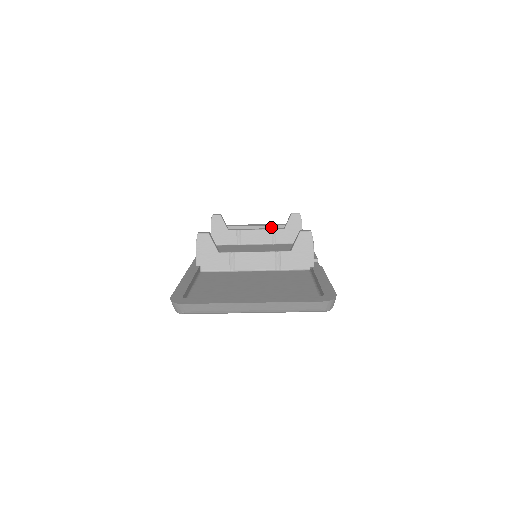
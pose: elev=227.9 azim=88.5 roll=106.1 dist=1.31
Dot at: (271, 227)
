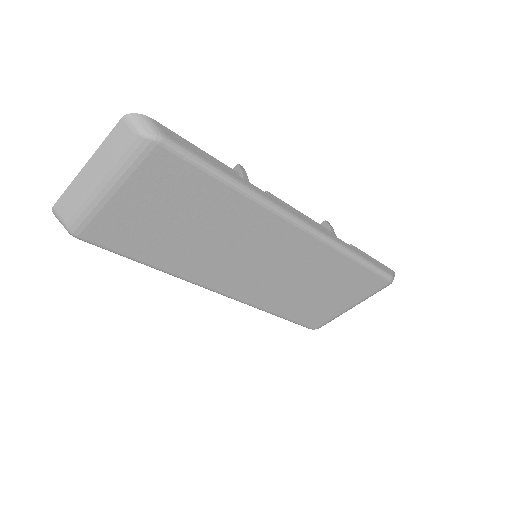
Dot at: occluded
